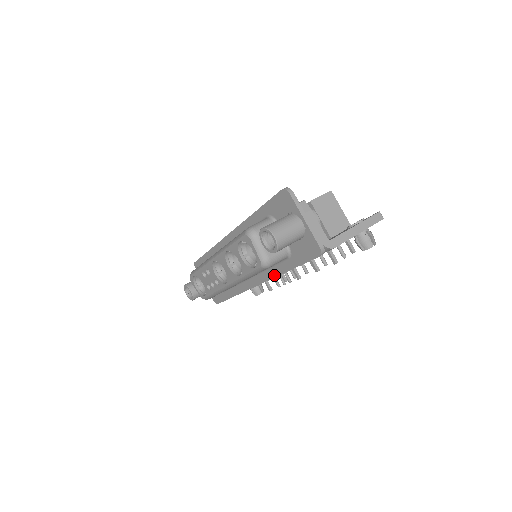
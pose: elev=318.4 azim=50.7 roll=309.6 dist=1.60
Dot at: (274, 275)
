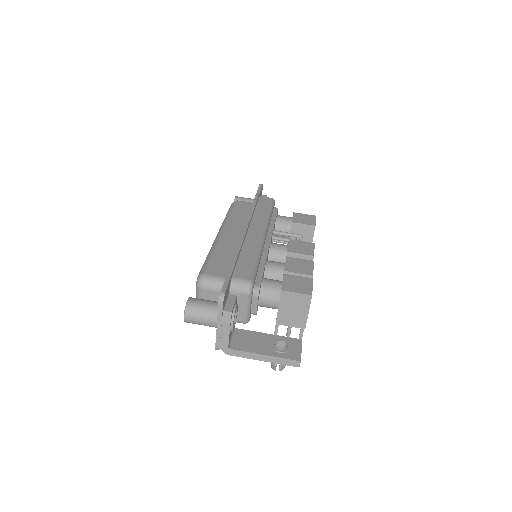
Dot at: occluded
